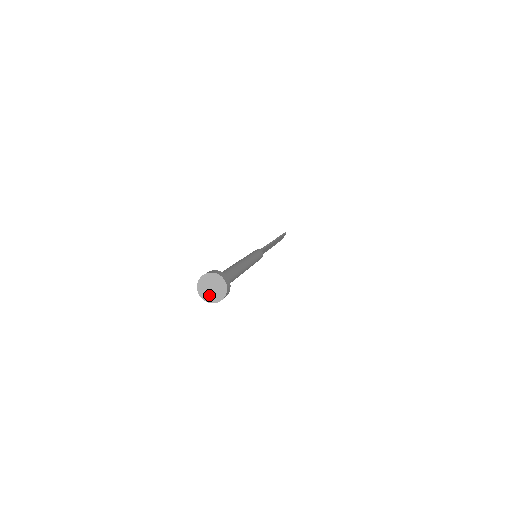
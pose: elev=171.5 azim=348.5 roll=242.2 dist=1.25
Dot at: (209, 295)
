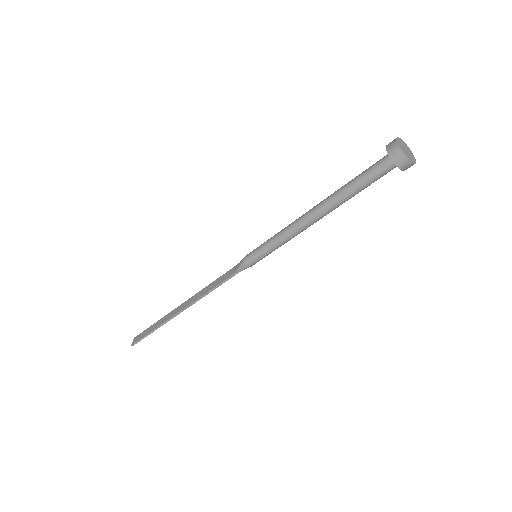
Dot at: (408, 155)
